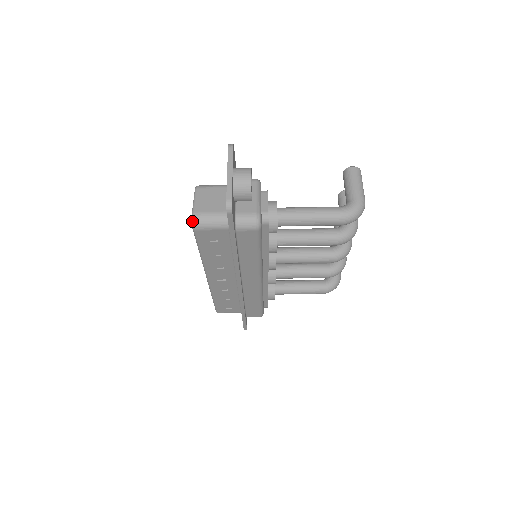
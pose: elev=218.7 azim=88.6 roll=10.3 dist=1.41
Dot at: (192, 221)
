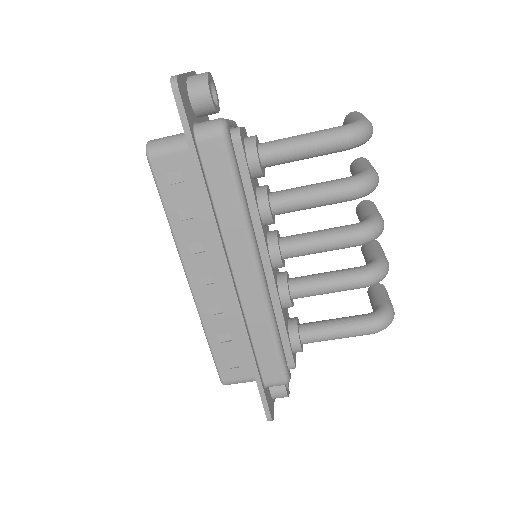
Dot at: (146, 147)
